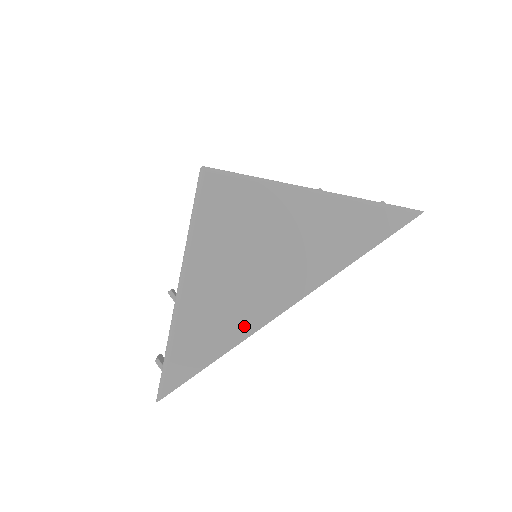
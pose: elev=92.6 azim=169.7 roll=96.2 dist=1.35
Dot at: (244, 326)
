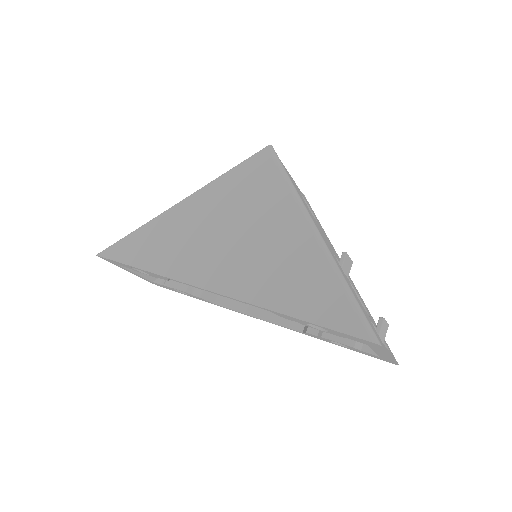
Dot at: (171, 267)
